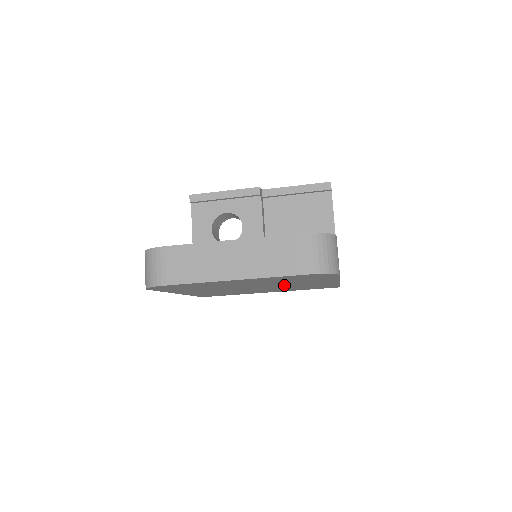
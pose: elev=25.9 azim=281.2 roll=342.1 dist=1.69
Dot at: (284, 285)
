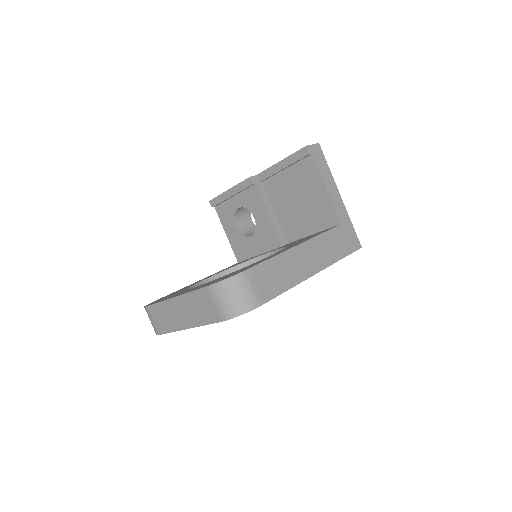
Dot at: occluded
